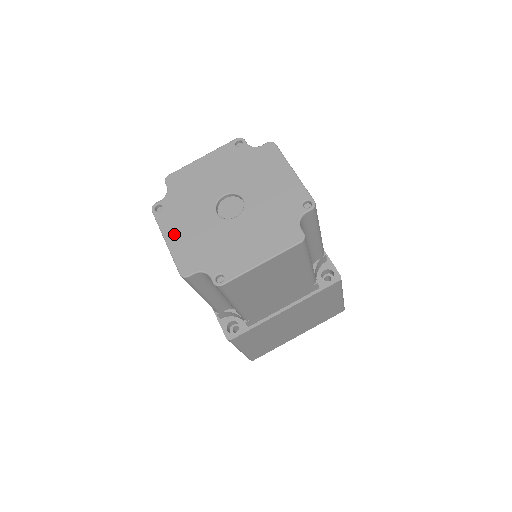
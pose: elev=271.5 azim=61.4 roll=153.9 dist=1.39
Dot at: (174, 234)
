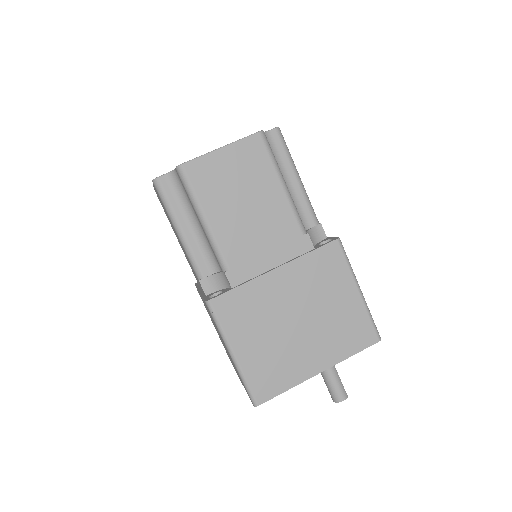
Dot at: occluded
